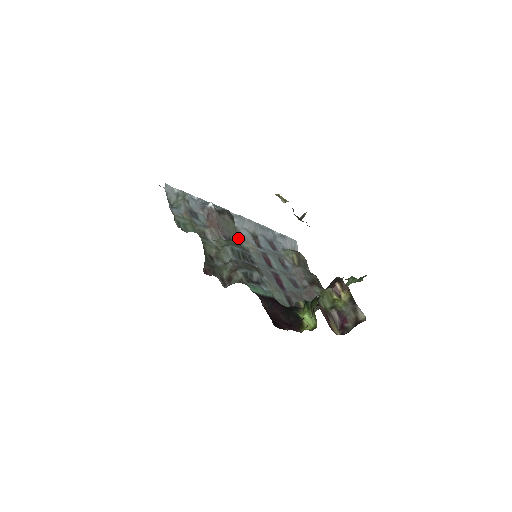
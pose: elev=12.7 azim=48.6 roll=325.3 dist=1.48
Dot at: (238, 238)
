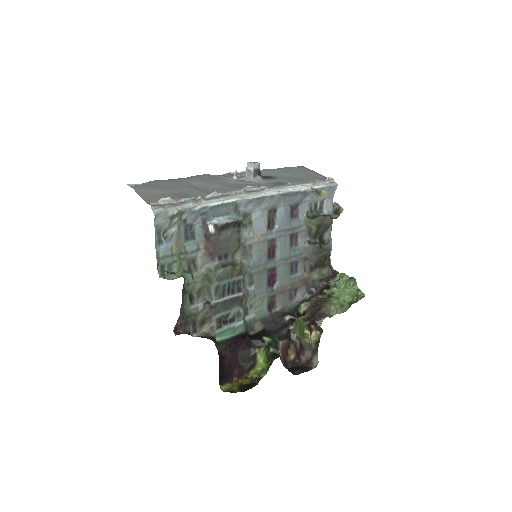
Dot at: (238, 247)
